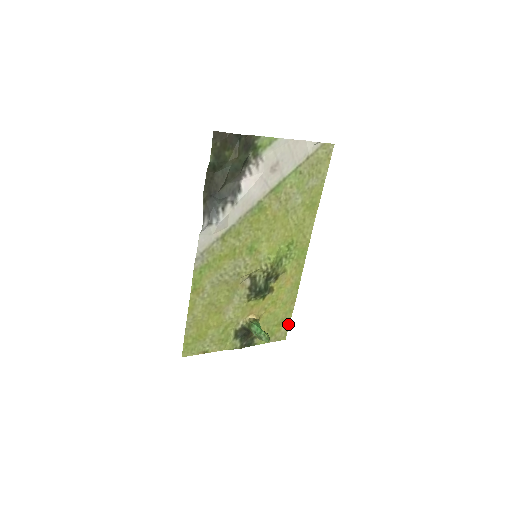
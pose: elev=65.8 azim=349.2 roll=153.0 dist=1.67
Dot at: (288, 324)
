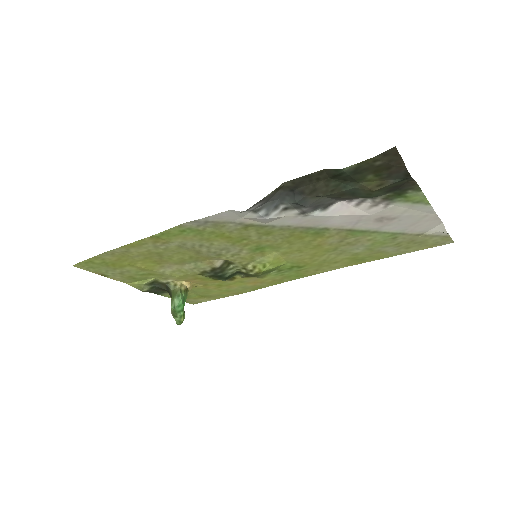
Dot at: (210, 299)
